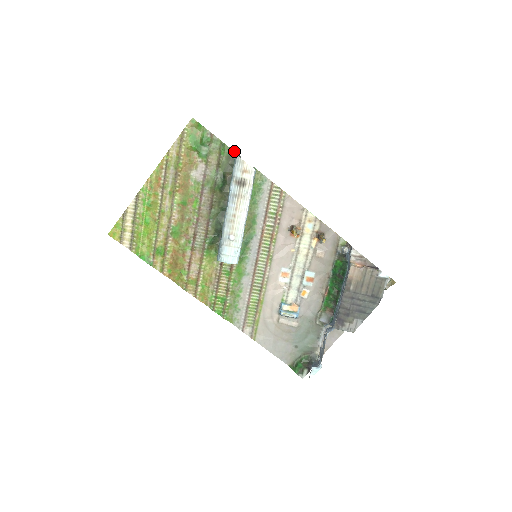
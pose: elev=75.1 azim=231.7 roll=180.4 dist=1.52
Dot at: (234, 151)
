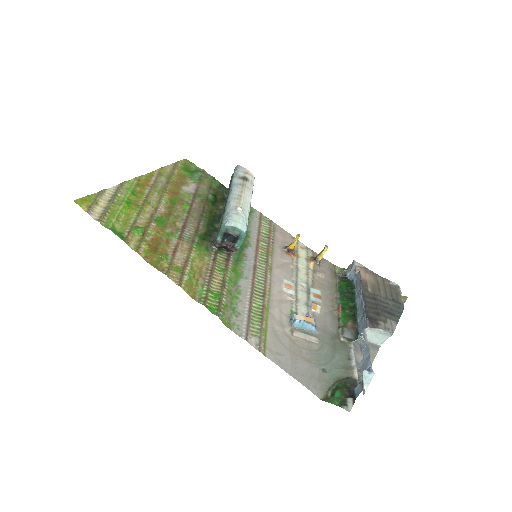
Dot at: (224, 186)
